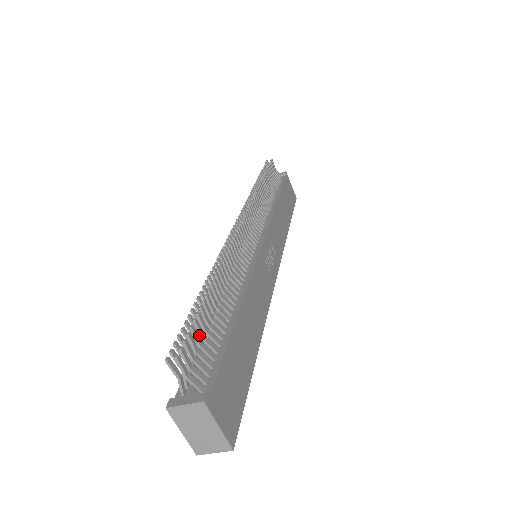
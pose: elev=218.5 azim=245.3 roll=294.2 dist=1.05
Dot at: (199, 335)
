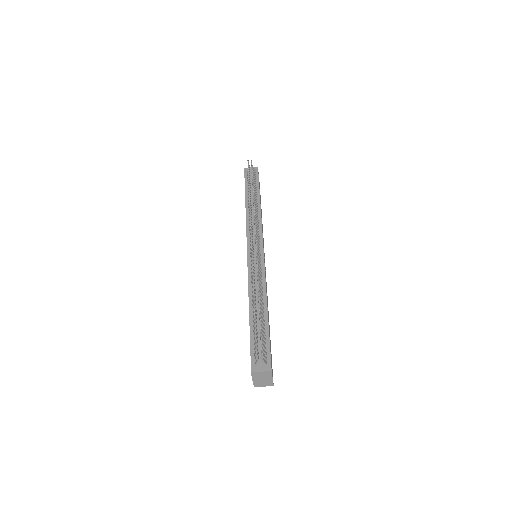
Dot at: occluded
